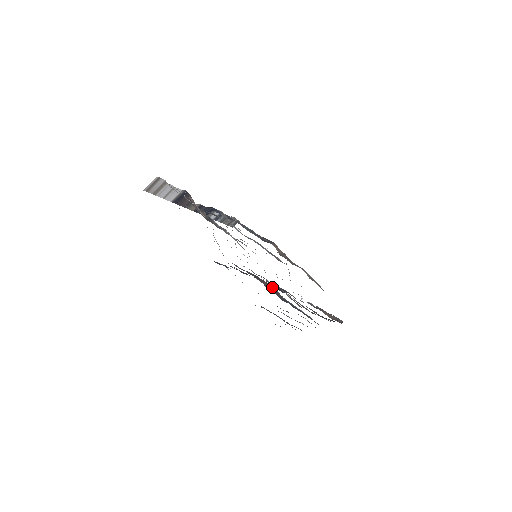
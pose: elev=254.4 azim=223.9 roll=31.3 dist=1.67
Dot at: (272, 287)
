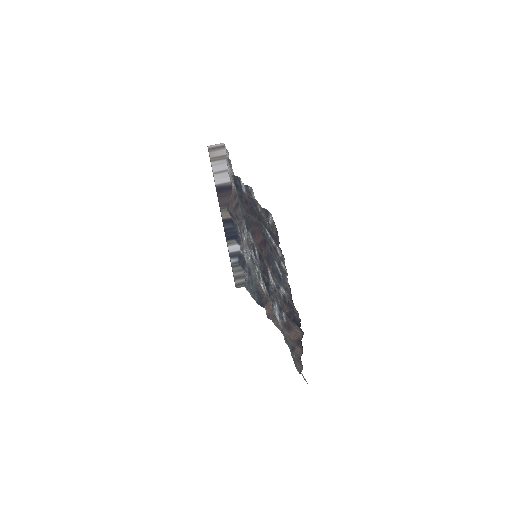
Dot at: occluded
